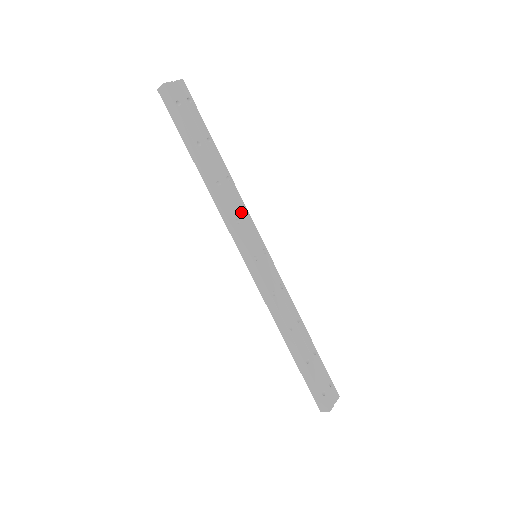
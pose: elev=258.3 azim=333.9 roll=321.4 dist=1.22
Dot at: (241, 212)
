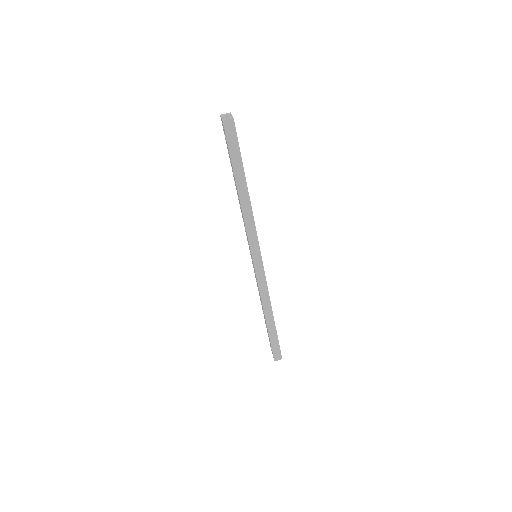
Dot at: occluded
